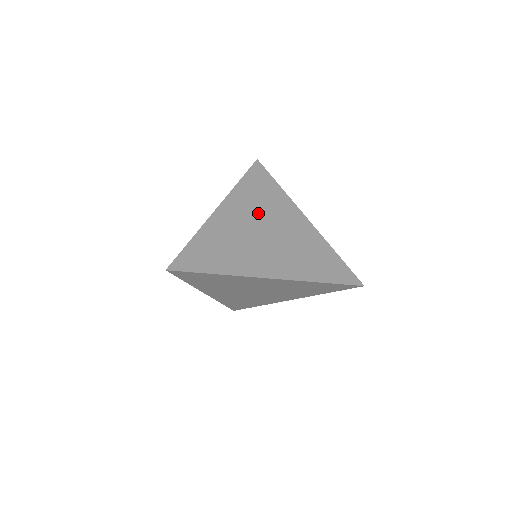
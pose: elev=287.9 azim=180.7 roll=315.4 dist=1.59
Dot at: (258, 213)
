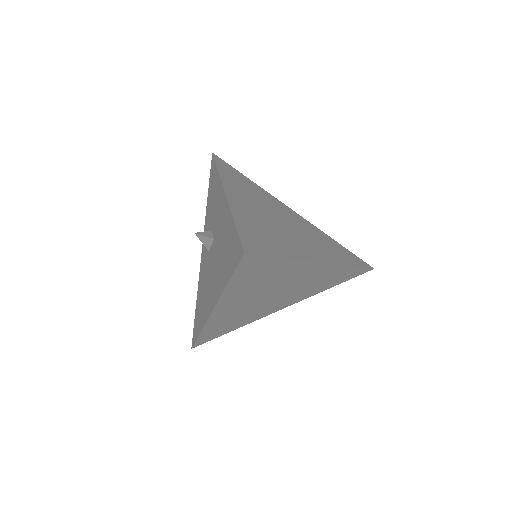
Dot at: (259, 202)
